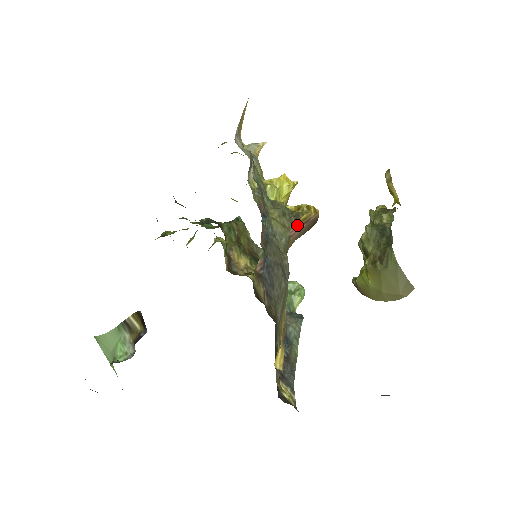
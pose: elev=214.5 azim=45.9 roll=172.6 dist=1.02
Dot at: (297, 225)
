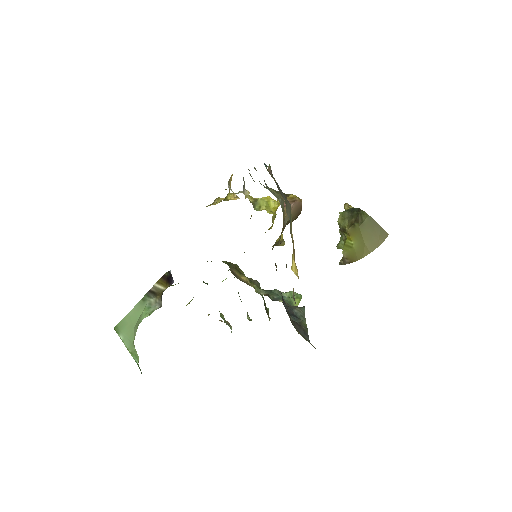
Dot at: (288, 200)
